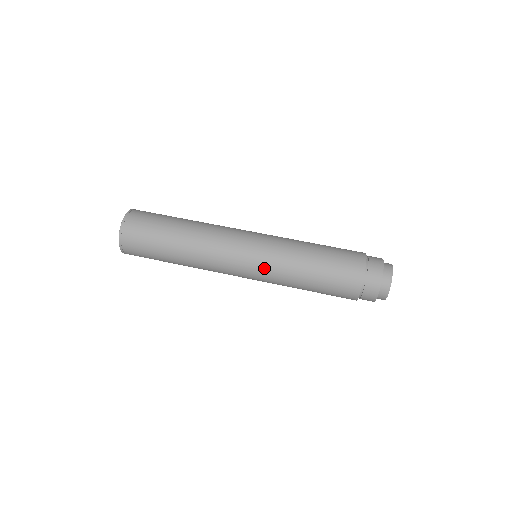
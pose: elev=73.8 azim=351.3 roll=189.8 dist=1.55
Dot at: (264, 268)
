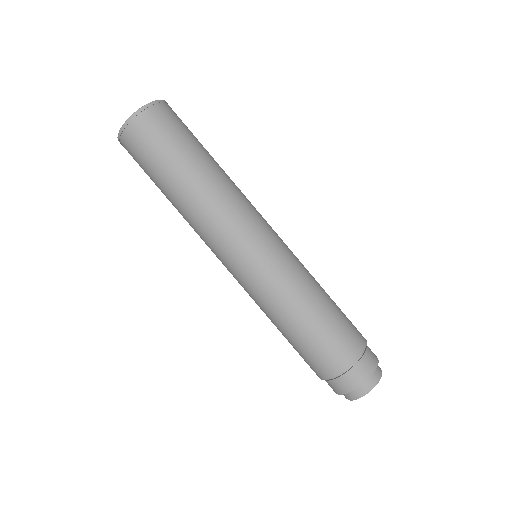
Dot at: (262, 274)
